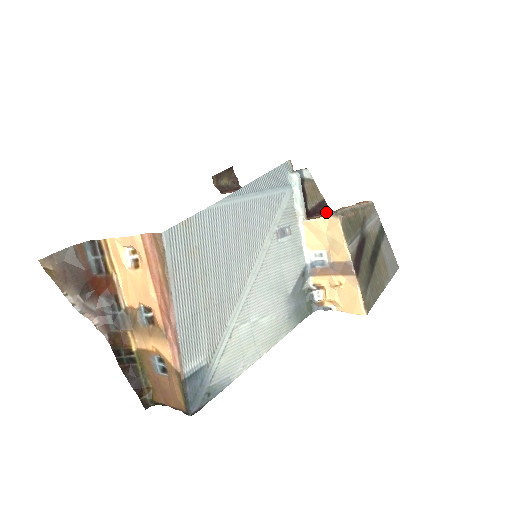
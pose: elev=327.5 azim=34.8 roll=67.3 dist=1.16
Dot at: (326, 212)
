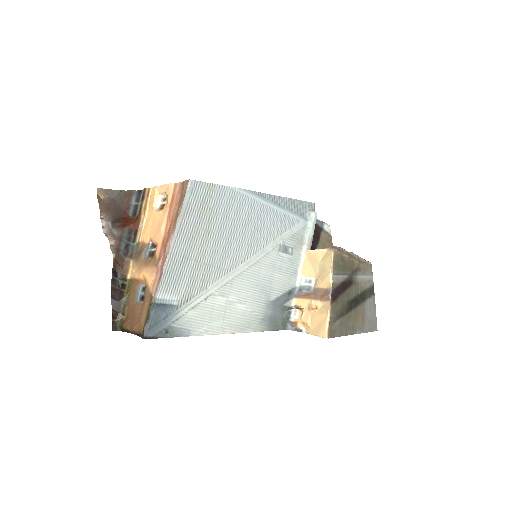
Dot at: occluded
